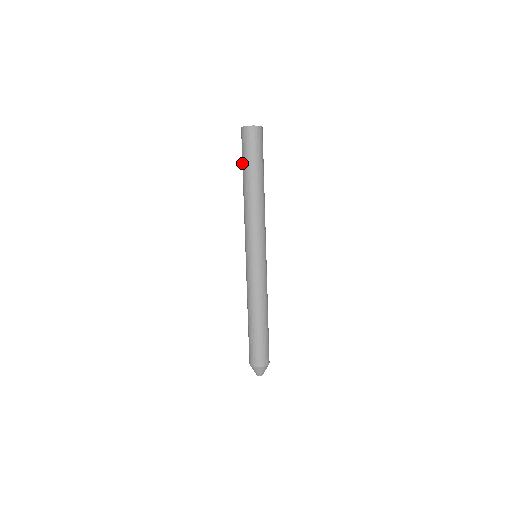
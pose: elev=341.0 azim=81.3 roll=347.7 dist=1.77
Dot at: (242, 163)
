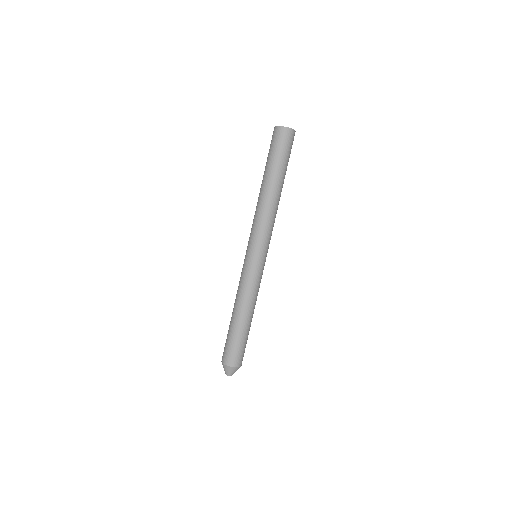
Dot at: occluded
